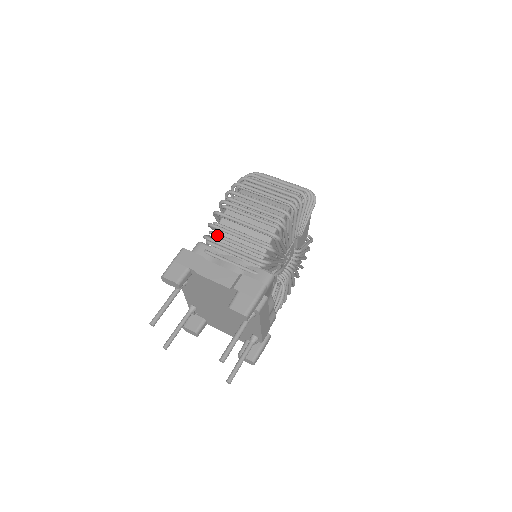
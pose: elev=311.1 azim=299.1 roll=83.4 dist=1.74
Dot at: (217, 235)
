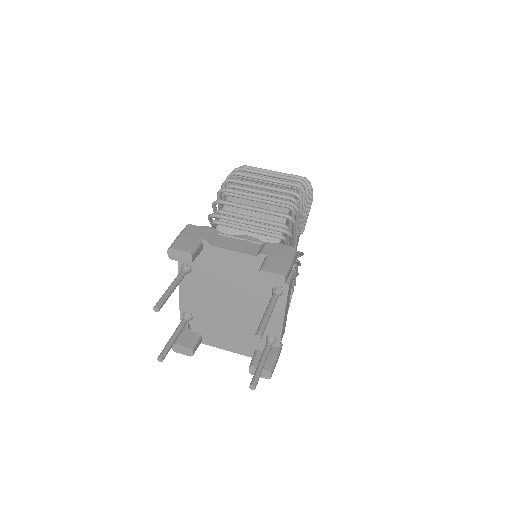
Dot at: (226, 212)
